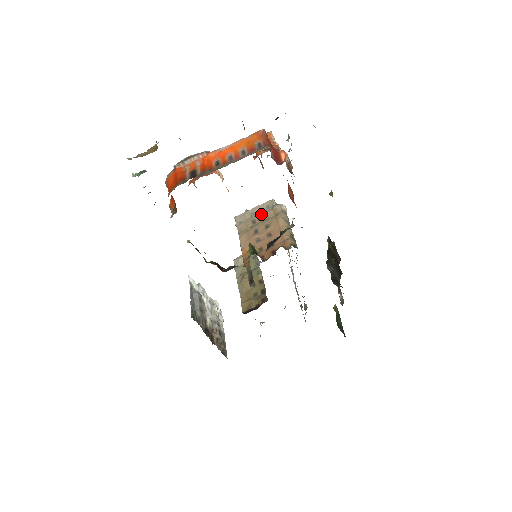
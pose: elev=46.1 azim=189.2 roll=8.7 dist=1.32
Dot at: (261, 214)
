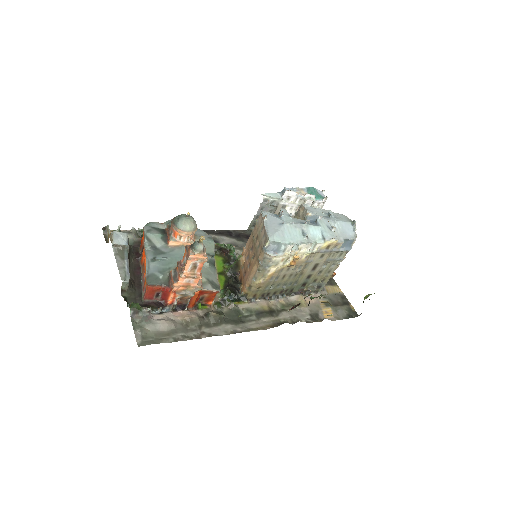
Dot at: (260, 239)
